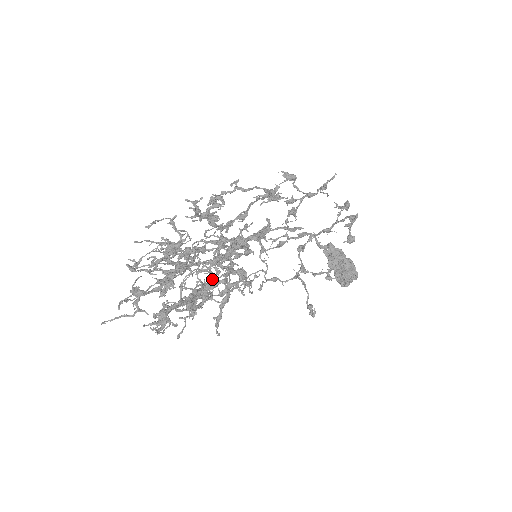
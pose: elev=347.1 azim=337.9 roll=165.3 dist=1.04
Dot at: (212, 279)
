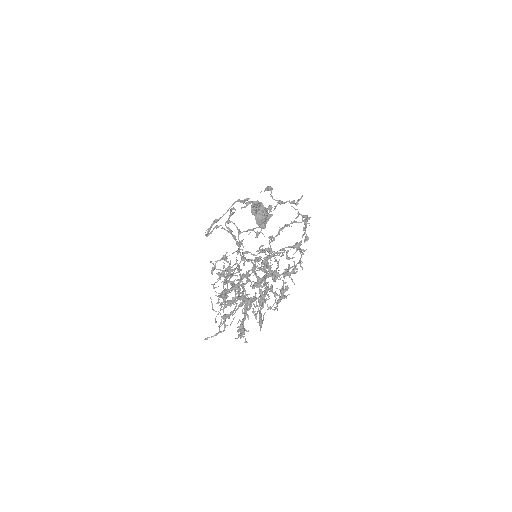
Dot at: (264, 300)
